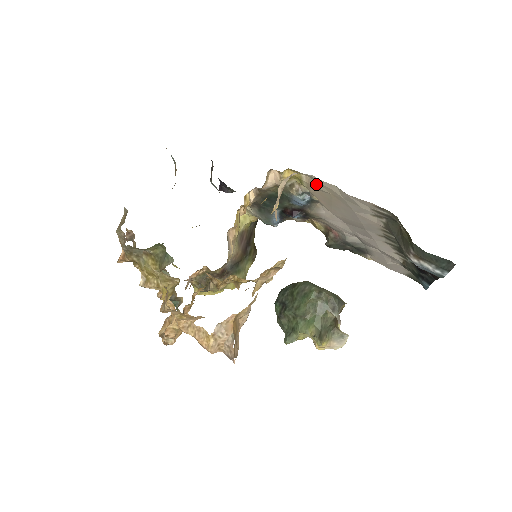
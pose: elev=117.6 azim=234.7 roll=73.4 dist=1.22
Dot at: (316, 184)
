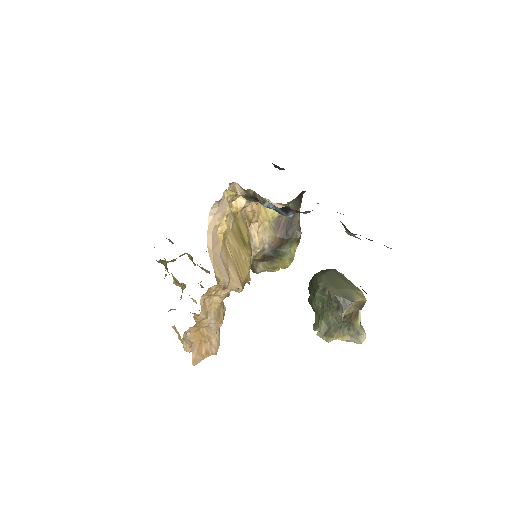
Dot at: occluded
